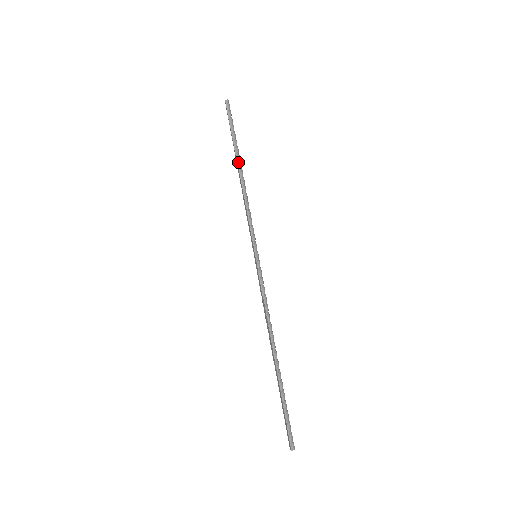
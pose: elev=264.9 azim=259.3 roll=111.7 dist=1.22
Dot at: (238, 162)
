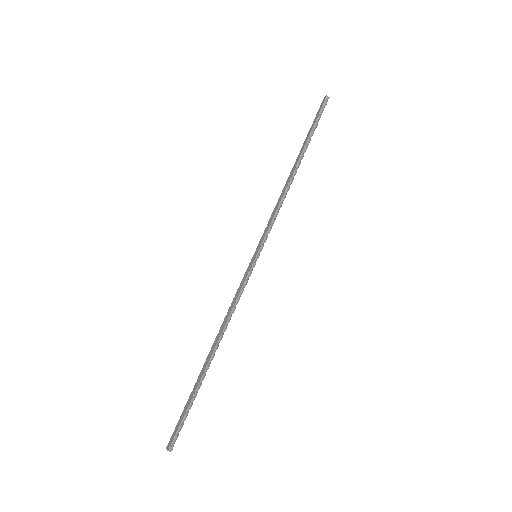
Dot at: (299, 160)
